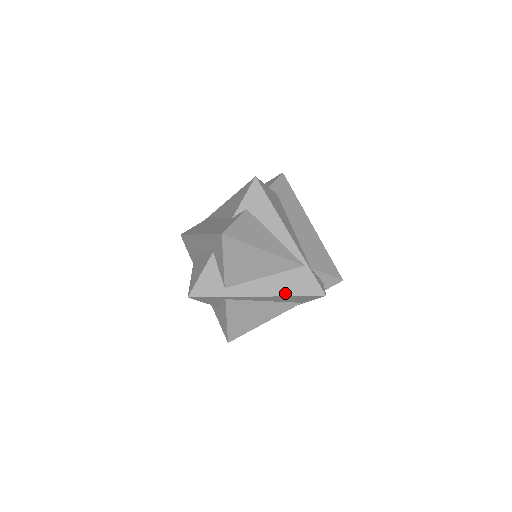
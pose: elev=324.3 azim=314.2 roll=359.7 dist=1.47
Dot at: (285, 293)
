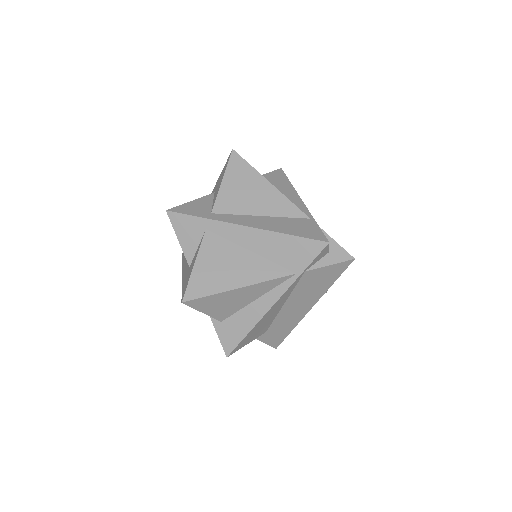
Dot at: (279, 230)
